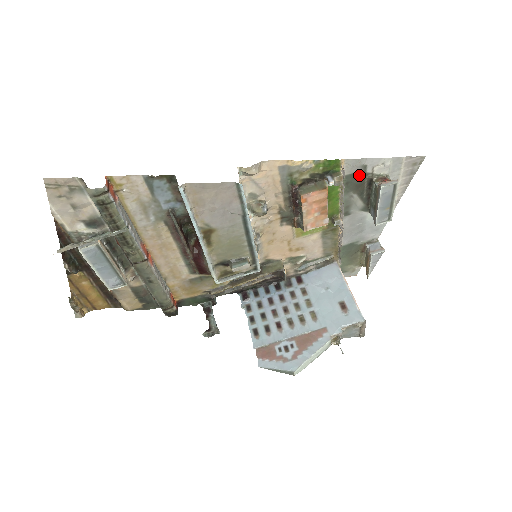
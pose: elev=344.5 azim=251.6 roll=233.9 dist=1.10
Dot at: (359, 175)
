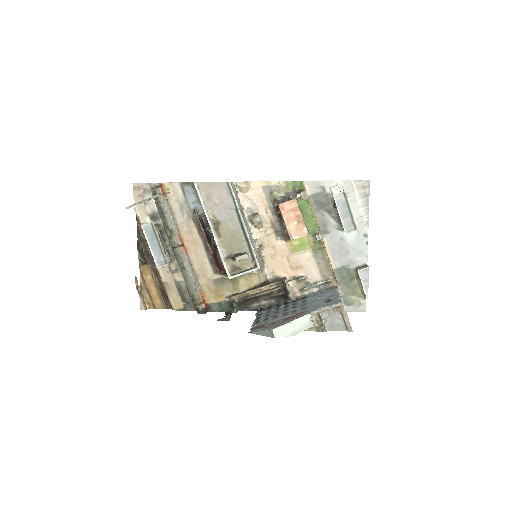
Dot at: (322, 195)
